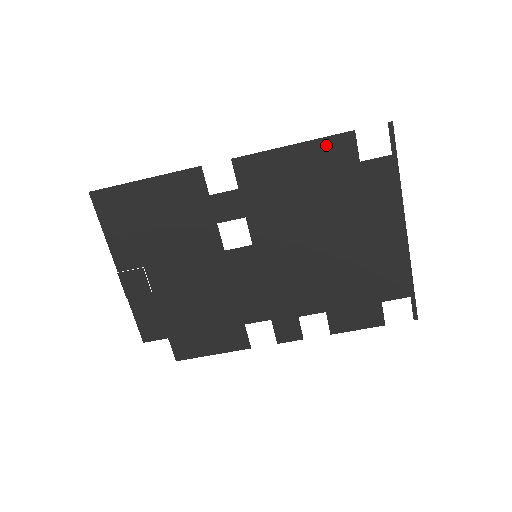
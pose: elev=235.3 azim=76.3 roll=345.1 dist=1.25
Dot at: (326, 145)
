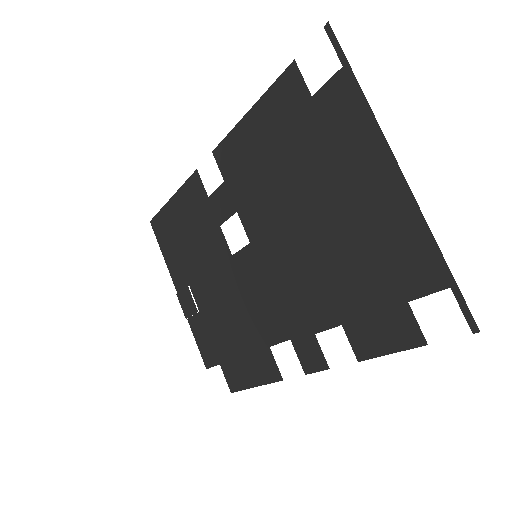
Dot at: (275, 95)
